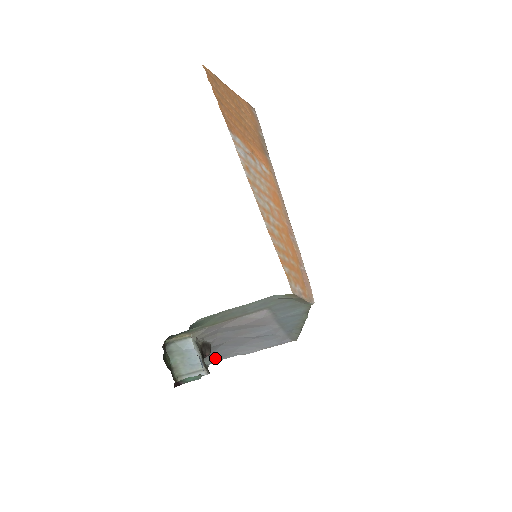
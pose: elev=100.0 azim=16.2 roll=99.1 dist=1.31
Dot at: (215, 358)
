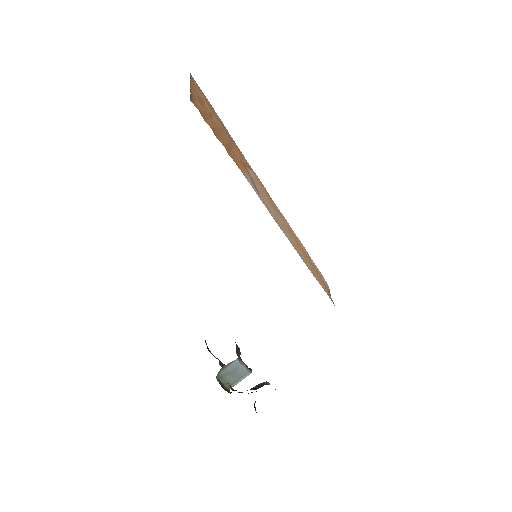
Dot at: occluded
